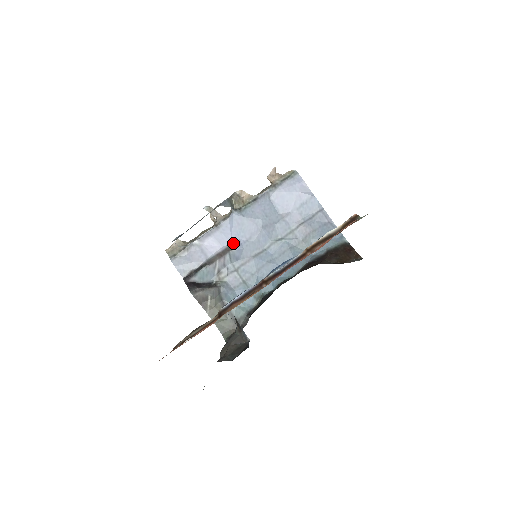
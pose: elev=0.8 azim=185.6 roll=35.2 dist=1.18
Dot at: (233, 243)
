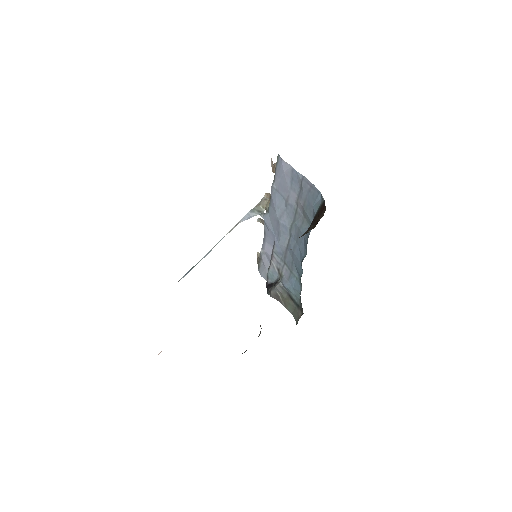
Dot at: (274, 242)
